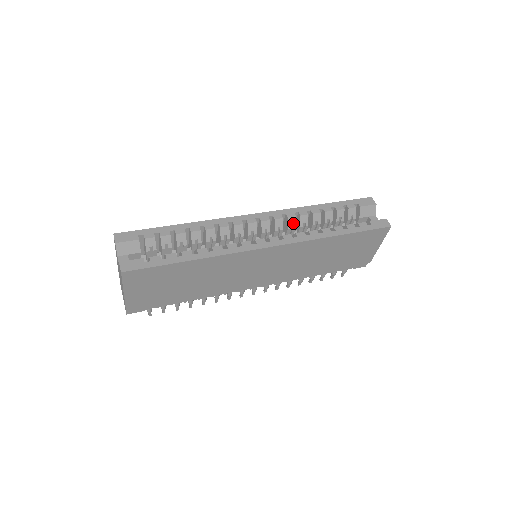
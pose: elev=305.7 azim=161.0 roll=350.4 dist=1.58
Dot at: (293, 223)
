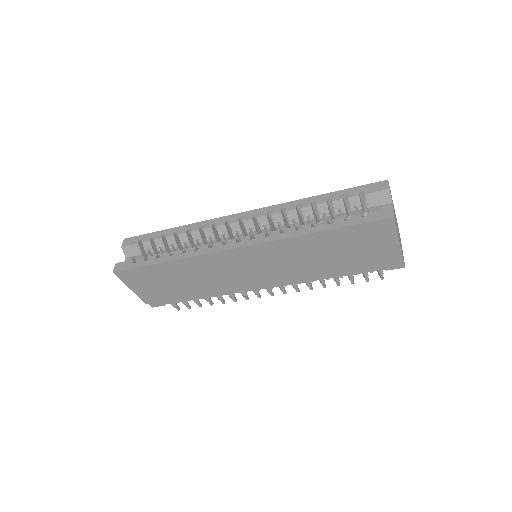
Dot at: (280, 220)
